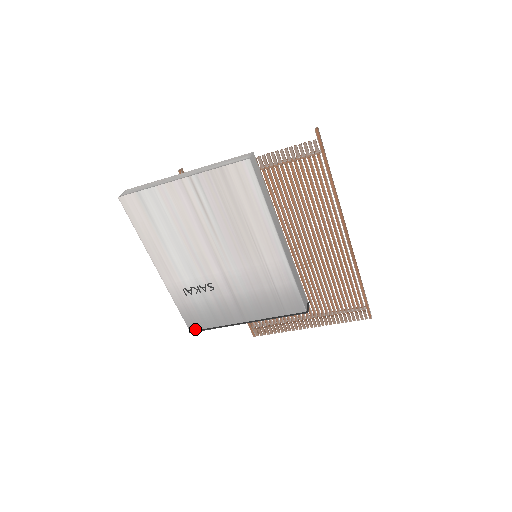
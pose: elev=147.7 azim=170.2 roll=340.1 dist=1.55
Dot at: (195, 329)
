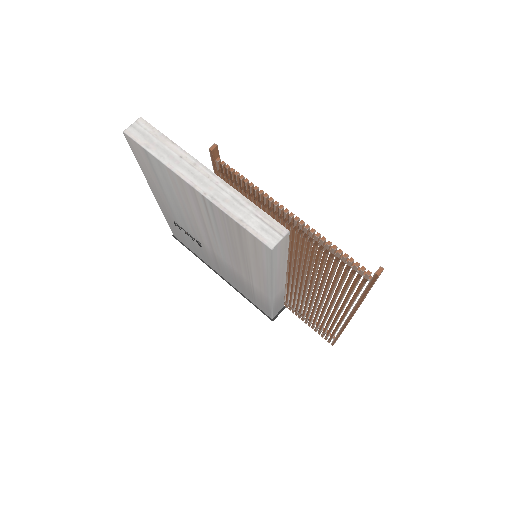
Dot at: (178, 239)
